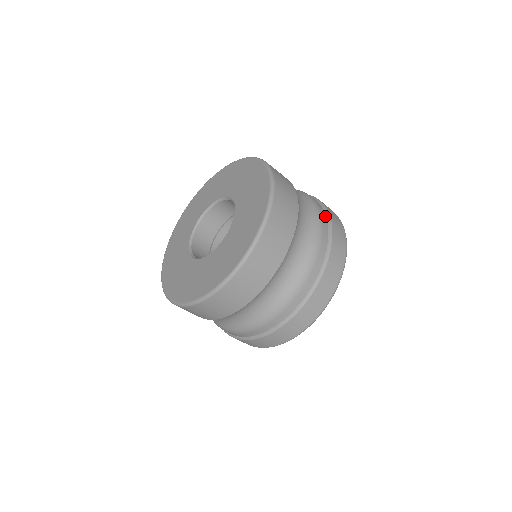
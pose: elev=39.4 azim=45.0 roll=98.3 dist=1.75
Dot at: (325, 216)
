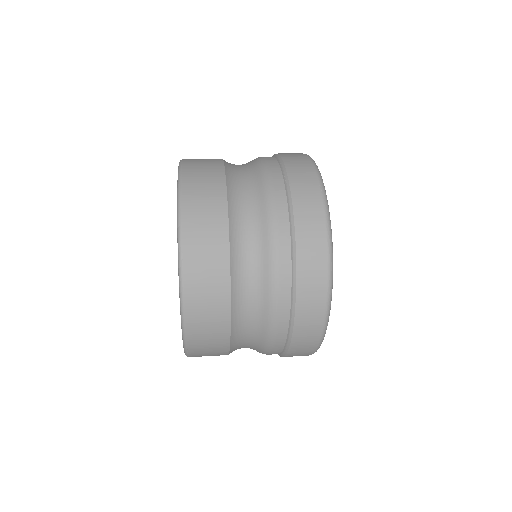
Dot at: (287, 239)
